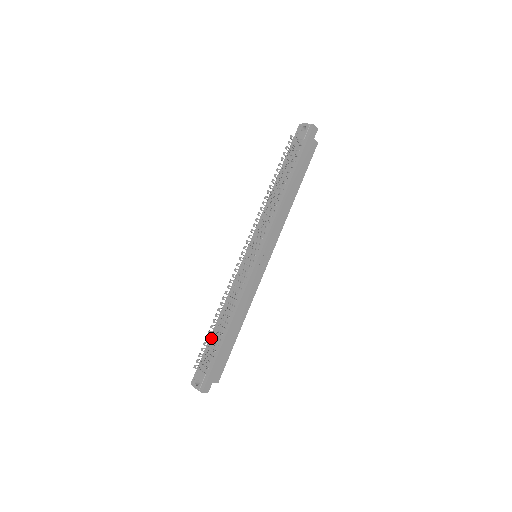
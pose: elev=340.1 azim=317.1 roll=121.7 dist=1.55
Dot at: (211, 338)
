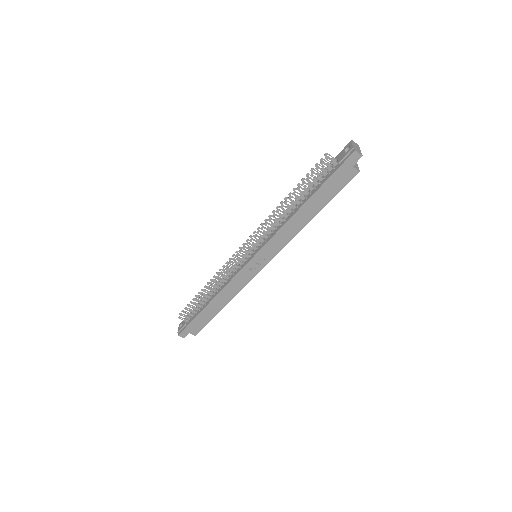
Dot at: (199, 301)
